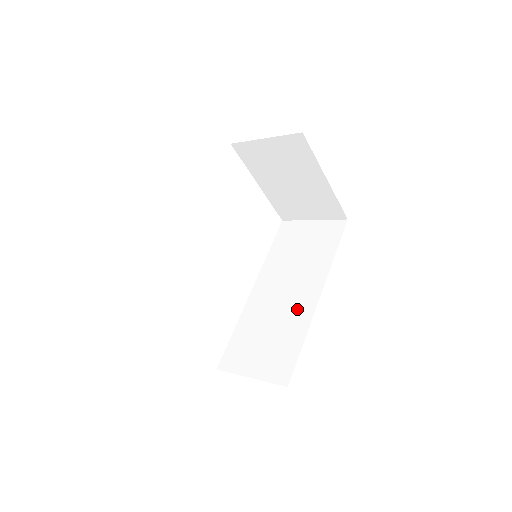
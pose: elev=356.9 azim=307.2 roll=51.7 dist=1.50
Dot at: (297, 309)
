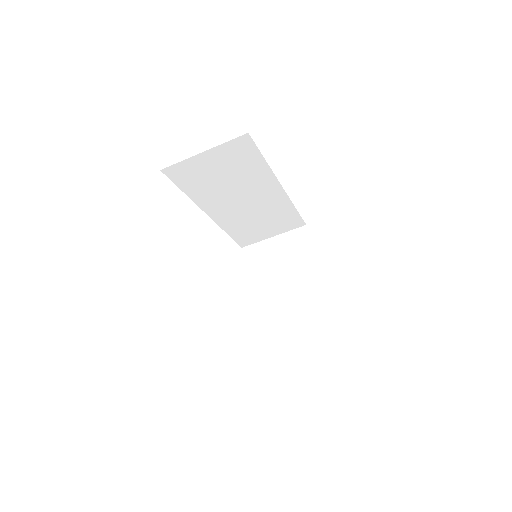
Dot at: occluded
